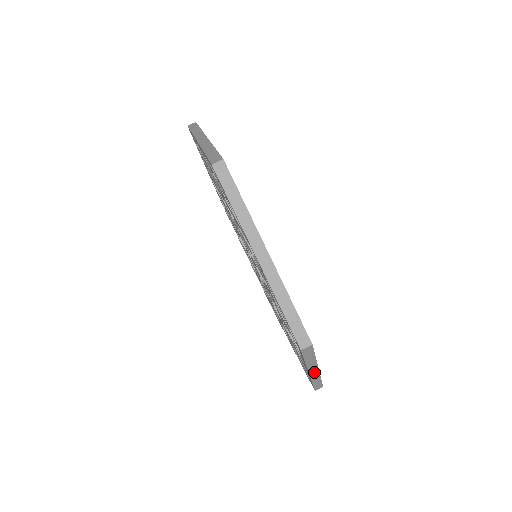
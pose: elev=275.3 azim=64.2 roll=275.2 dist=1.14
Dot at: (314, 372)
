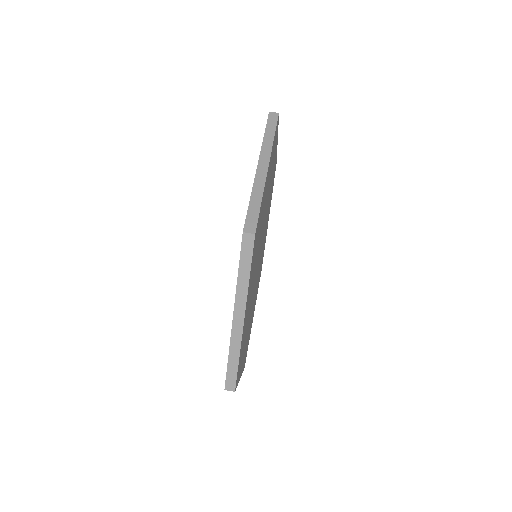
Dot at: (238, 322)
